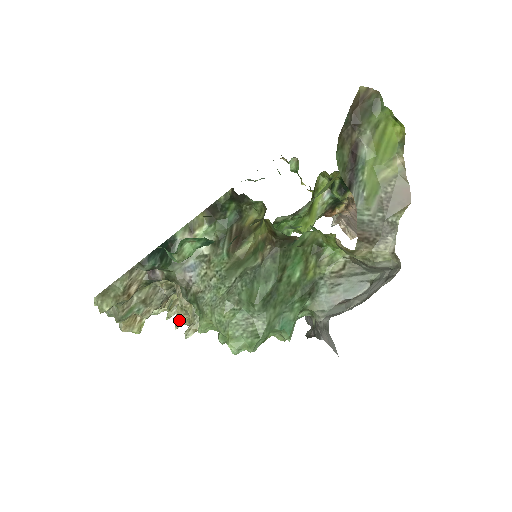
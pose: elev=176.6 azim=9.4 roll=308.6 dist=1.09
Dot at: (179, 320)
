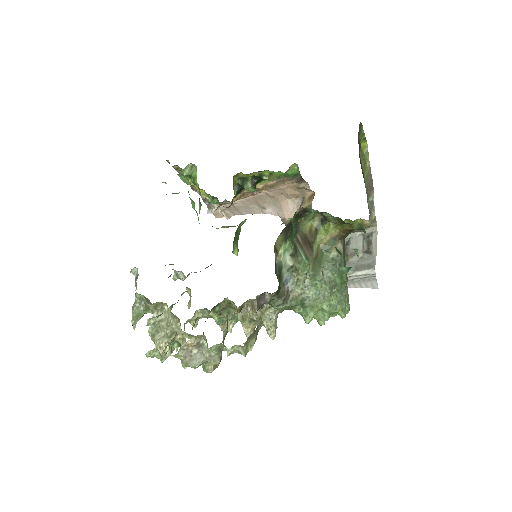
Dot at: (250, 332)
